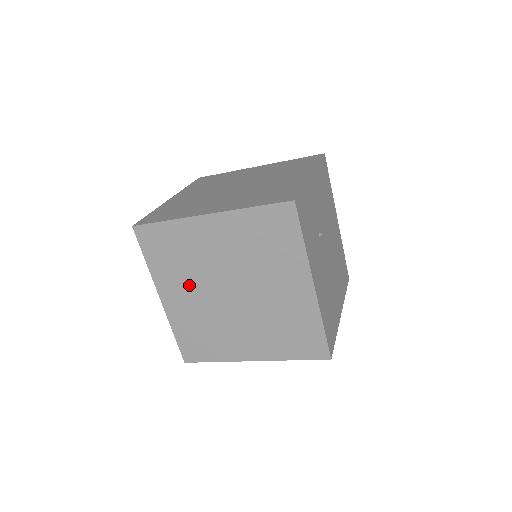
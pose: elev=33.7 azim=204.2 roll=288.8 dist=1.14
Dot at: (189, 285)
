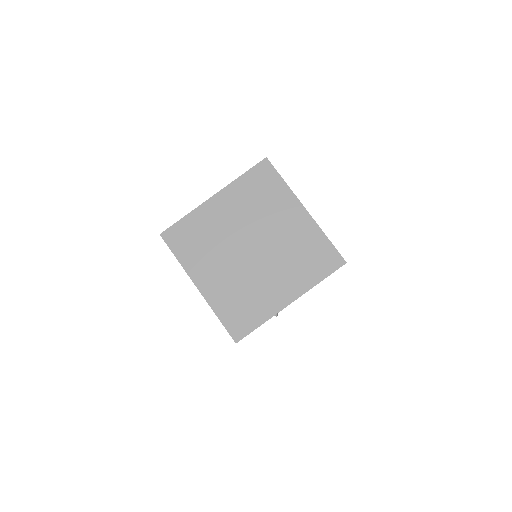
Dot at: occluded
